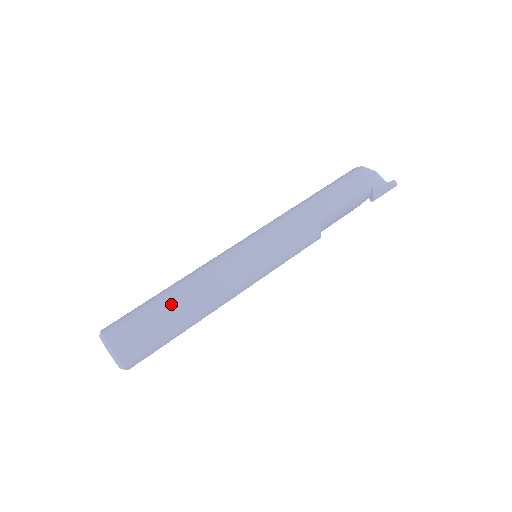
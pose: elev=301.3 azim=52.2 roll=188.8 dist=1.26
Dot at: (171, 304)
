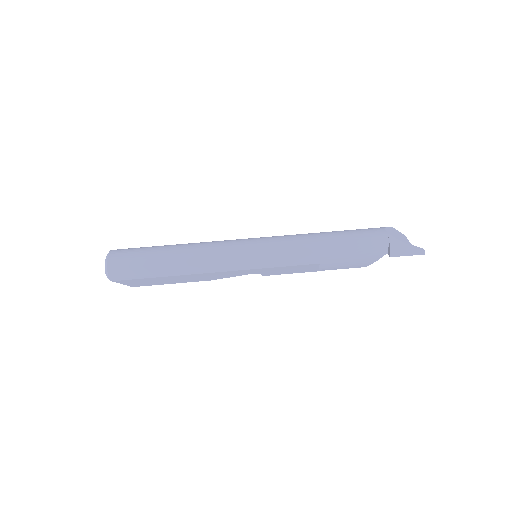
Dot at: (166, 248)
